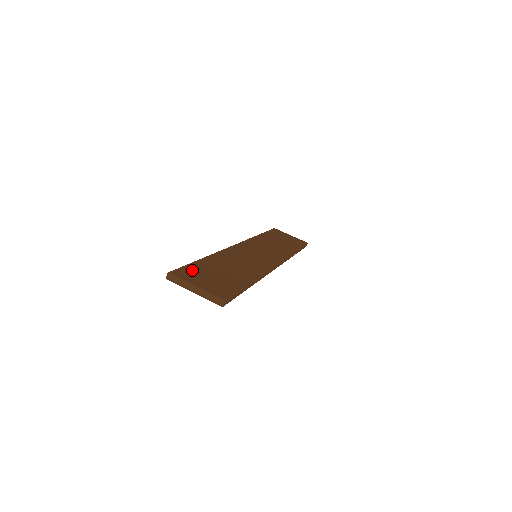
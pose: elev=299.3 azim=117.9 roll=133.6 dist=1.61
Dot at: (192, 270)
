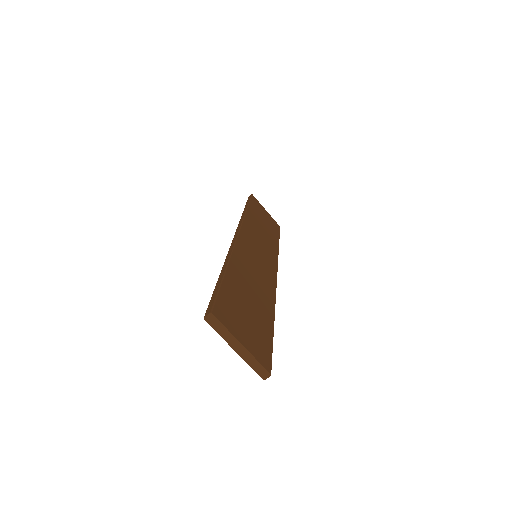
Dot at: (228, 303)
